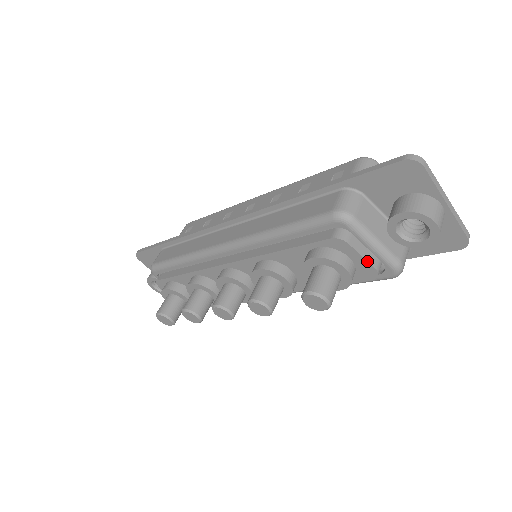
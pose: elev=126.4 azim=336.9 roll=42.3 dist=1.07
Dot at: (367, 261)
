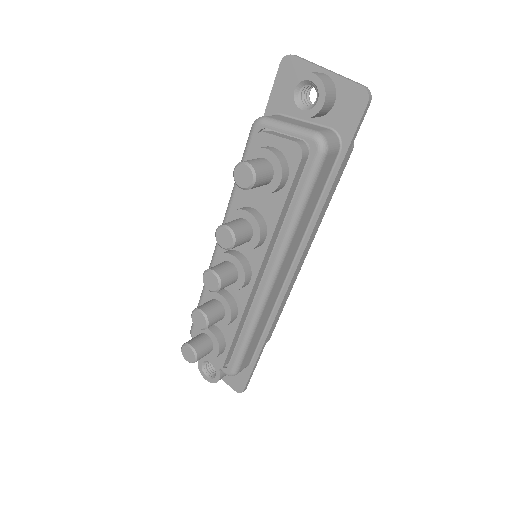
Dot at: (285, 138)
